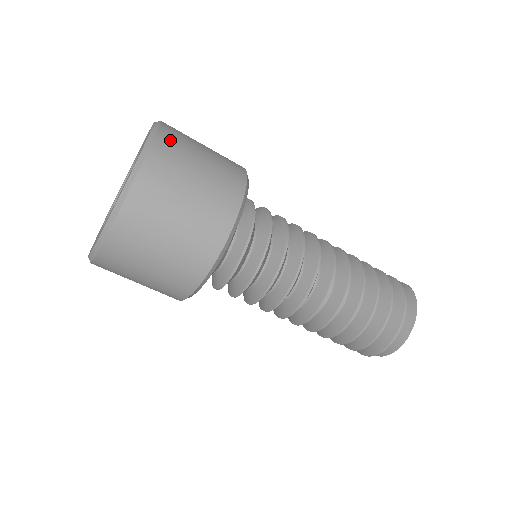
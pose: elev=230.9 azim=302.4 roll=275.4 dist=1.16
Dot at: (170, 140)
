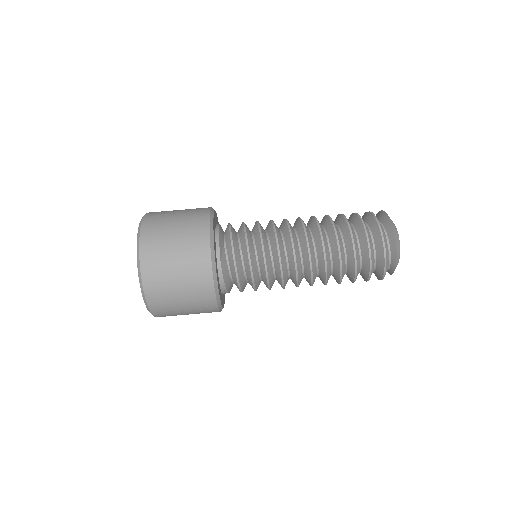
Dot at: (154, 213)
